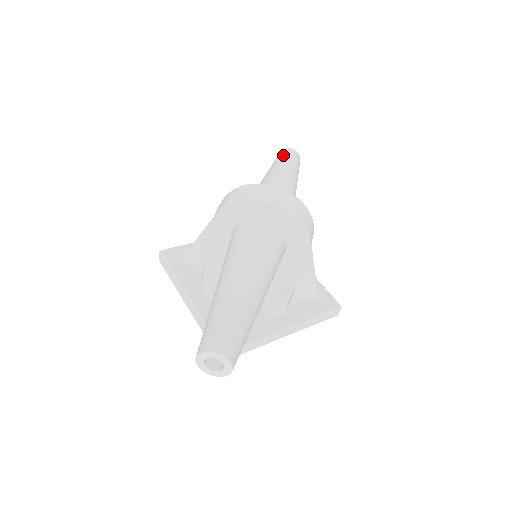
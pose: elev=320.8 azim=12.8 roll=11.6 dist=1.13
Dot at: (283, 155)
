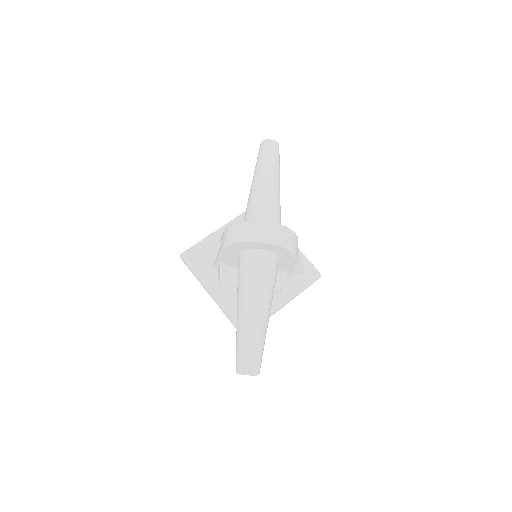
Dot at: (265, 152)
